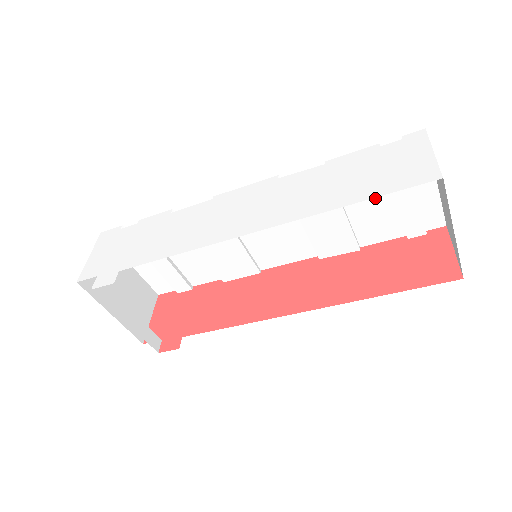
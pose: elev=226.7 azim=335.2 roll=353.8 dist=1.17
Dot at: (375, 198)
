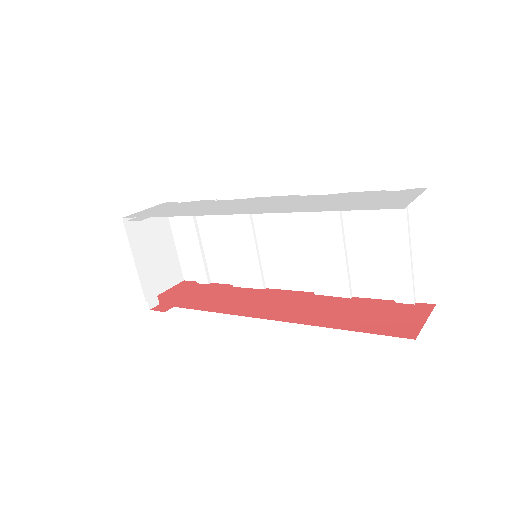
Dot at: (374, 246)
